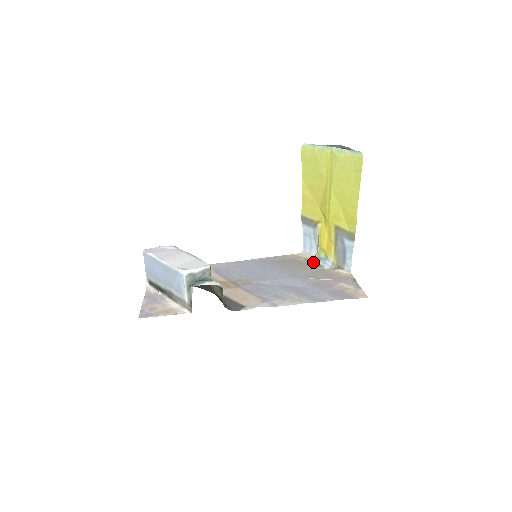
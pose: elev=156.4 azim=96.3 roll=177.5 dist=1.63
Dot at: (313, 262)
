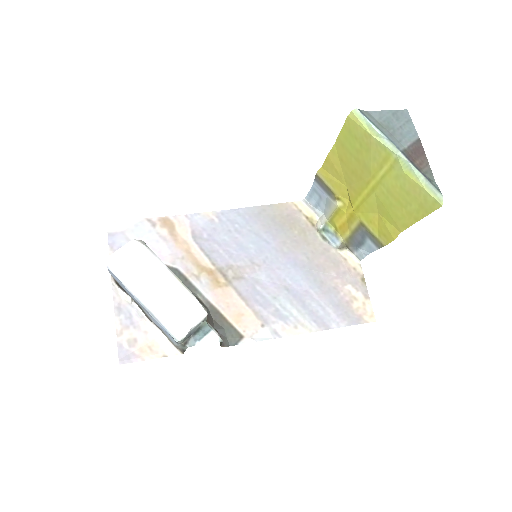
Dot at: (317, 231)
